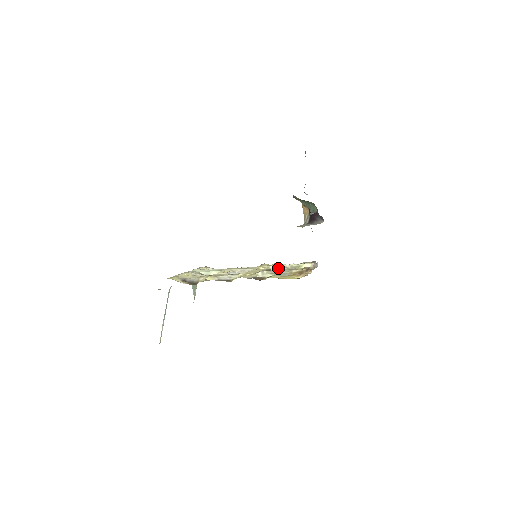
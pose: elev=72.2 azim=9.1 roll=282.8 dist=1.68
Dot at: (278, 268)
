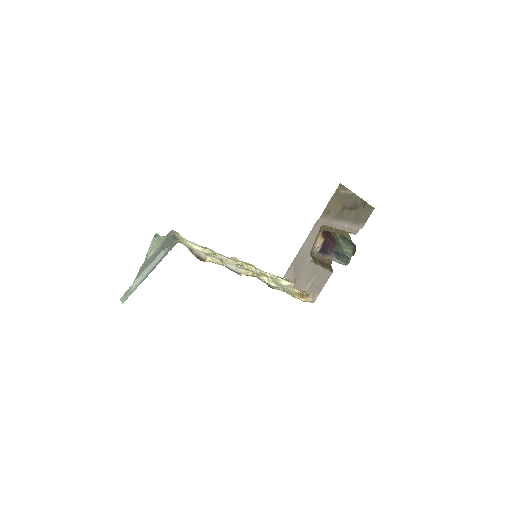
Dot at: (260, 273)
